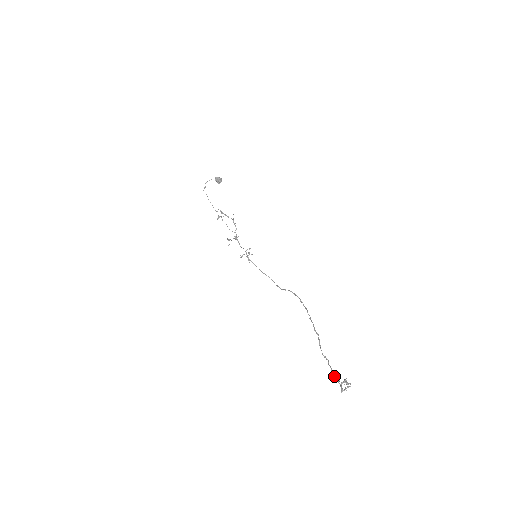
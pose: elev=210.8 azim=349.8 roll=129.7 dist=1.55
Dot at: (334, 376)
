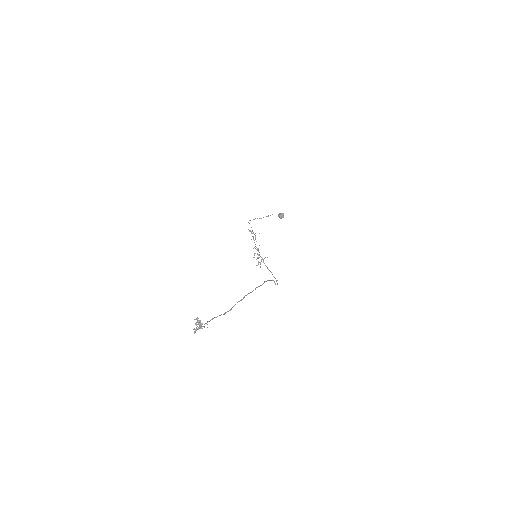
Dot at: (205, 323)
